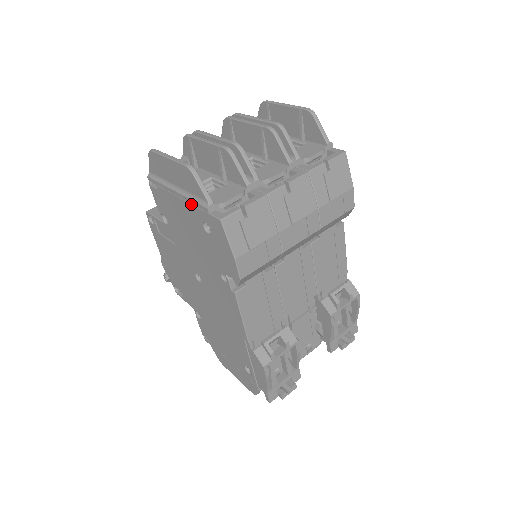
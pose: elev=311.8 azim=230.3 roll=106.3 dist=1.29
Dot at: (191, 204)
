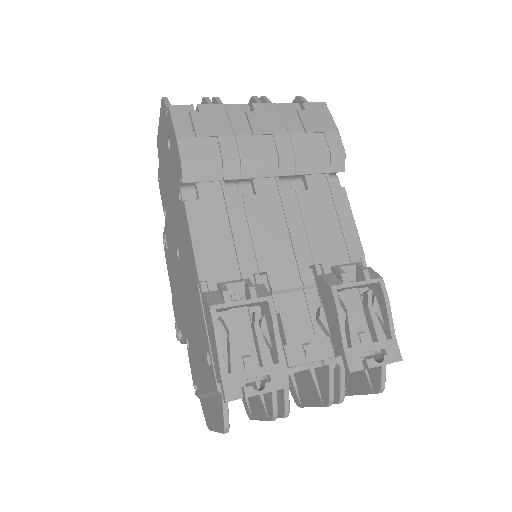
Dot at: (164, 136)
